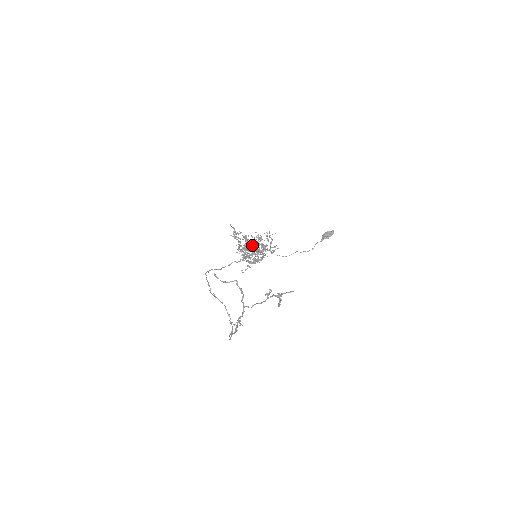
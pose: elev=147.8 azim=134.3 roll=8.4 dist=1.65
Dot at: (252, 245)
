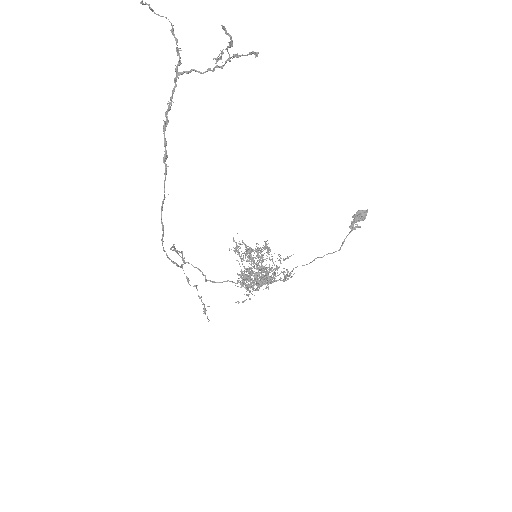
Dot at: occluded
